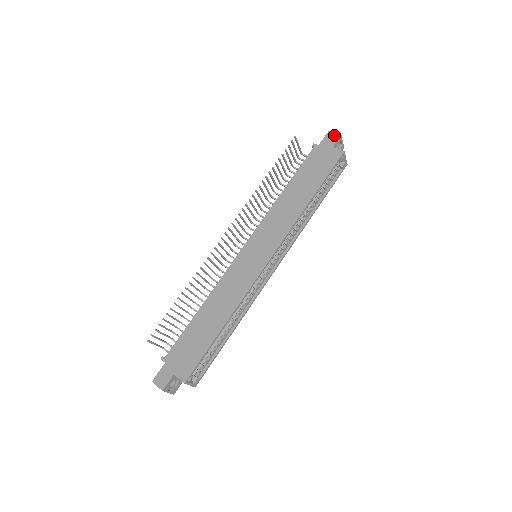
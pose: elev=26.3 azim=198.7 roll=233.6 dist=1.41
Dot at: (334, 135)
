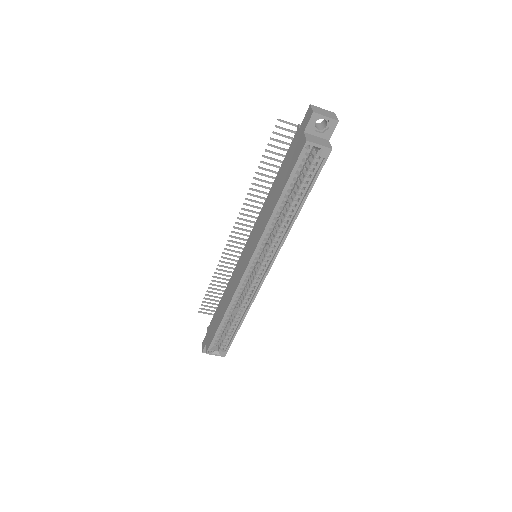
Dot at: (309, 113)
